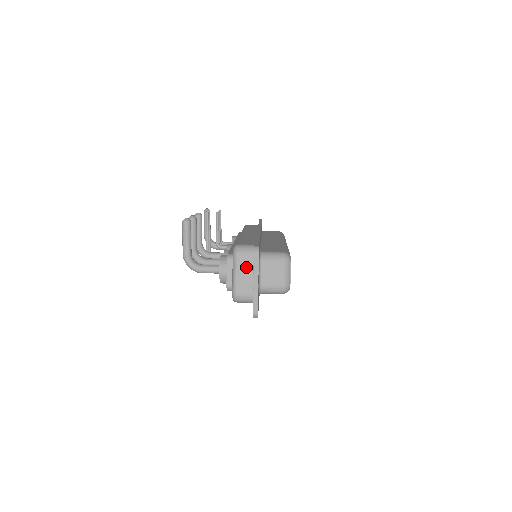
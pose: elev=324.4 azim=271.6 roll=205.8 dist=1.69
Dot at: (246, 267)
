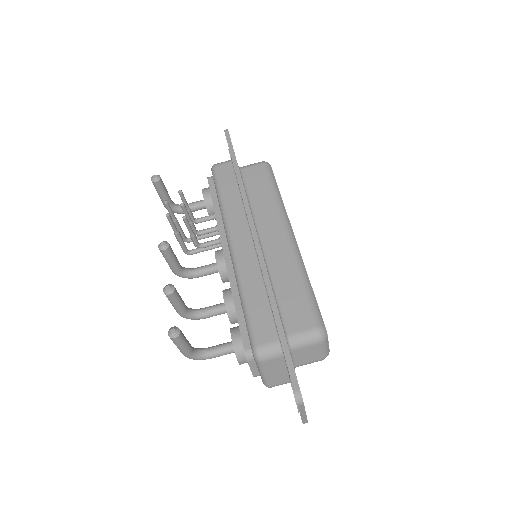
Dot at: (276, 368)
